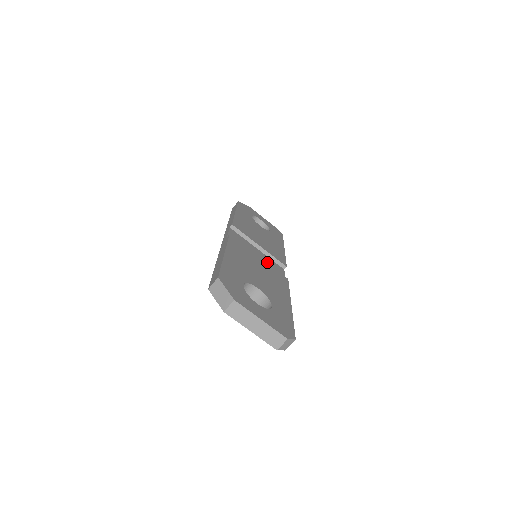
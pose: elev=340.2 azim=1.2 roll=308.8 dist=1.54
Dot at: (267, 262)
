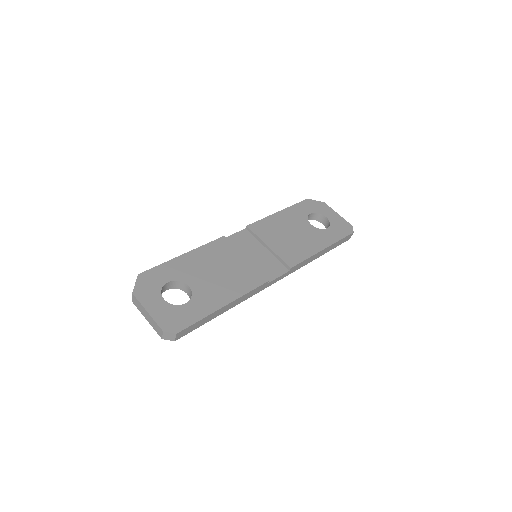
Dot at: (264, 262)
